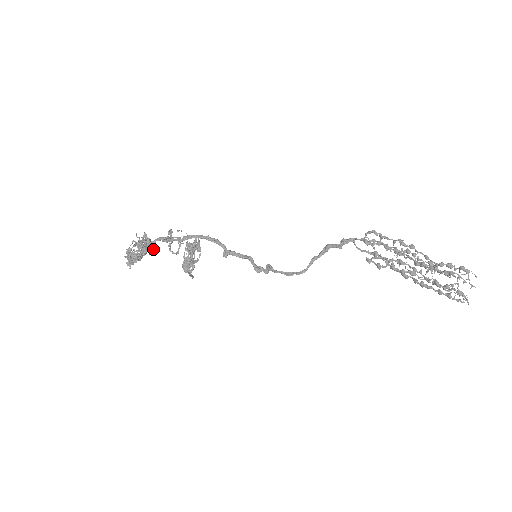
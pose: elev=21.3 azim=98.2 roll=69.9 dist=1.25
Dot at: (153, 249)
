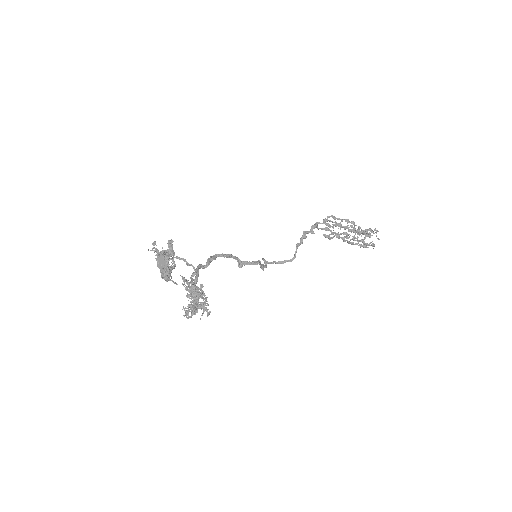
Dot at: occluded
